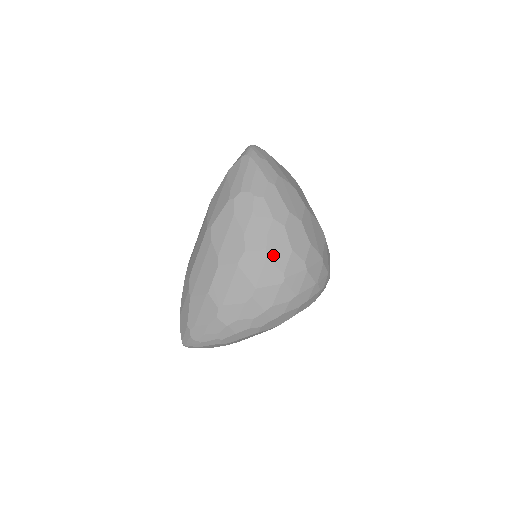
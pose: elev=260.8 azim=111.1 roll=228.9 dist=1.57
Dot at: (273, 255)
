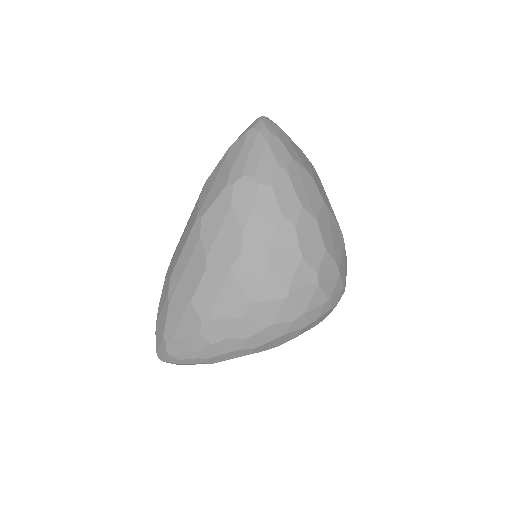
Dot at: (277, 262)
